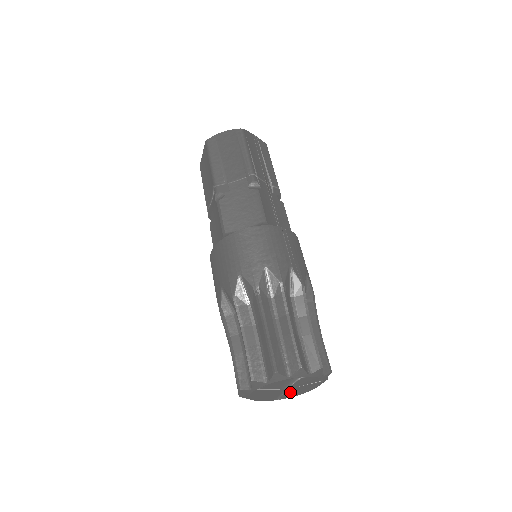
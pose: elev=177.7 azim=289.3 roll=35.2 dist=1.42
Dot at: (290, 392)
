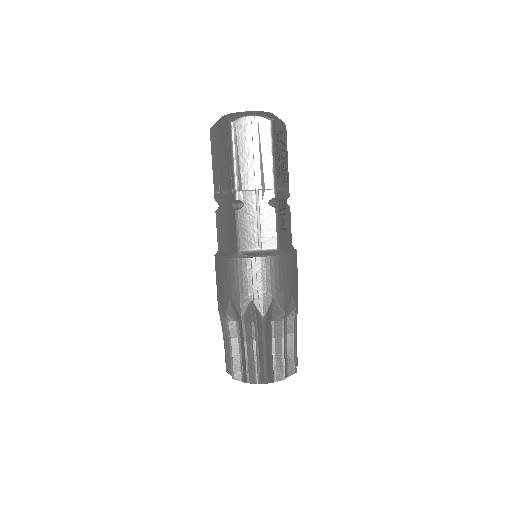
Dot at: occluded
